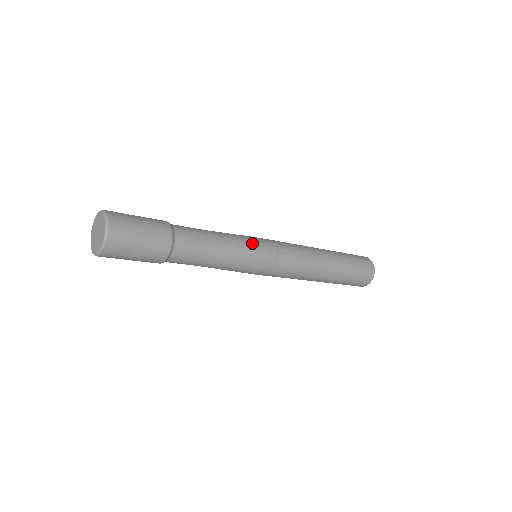
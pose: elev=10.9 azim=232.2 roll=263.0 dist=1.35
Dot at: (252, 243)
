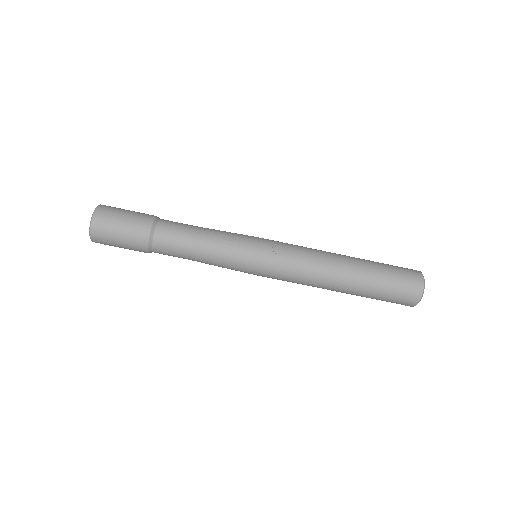
Dot at: (242, 237)
